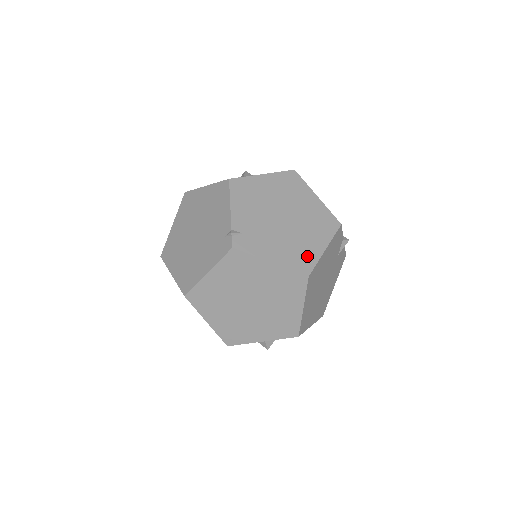
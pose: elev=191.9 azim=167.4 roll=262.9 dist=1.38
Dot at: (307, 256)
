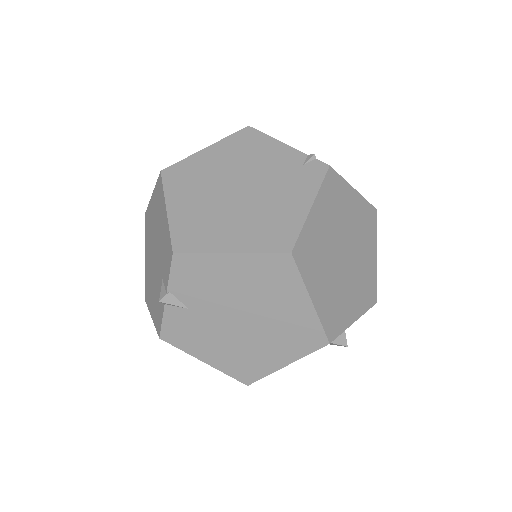
Dot at: occluded
